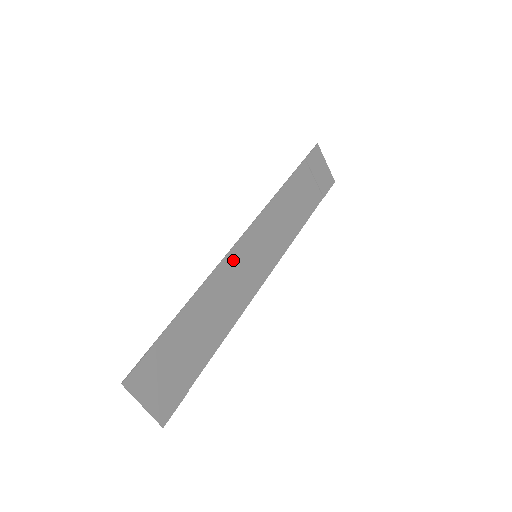
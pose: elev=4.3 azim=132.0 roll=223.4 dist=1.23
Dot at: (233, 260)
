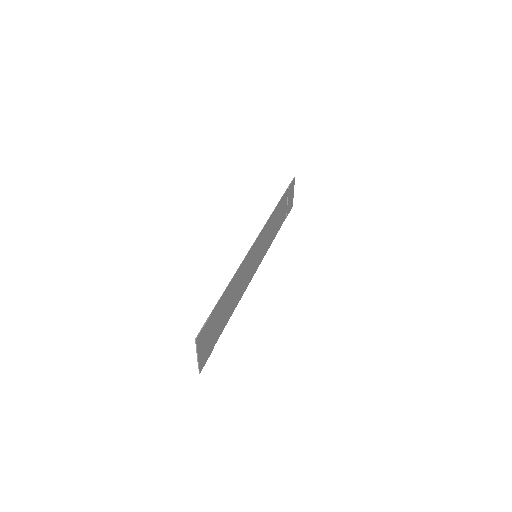
Dot at: (249, 257)
